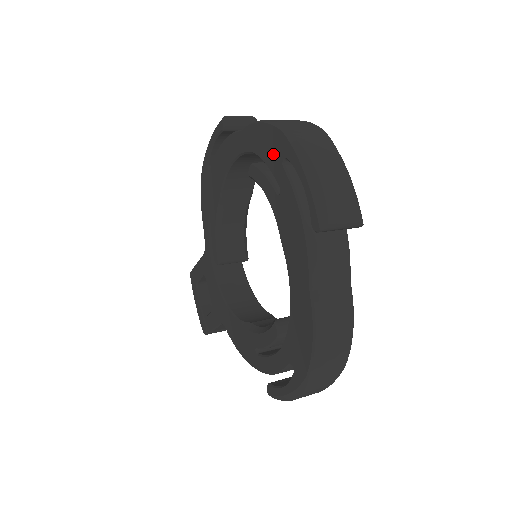
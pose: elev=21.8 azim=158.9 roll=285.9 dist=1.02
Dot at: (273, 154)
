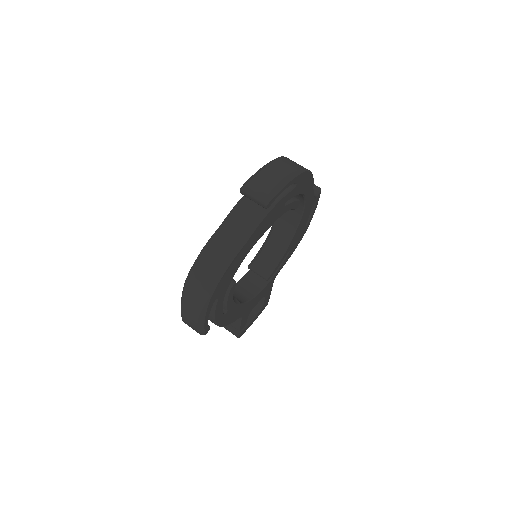
Dot at: occluded
